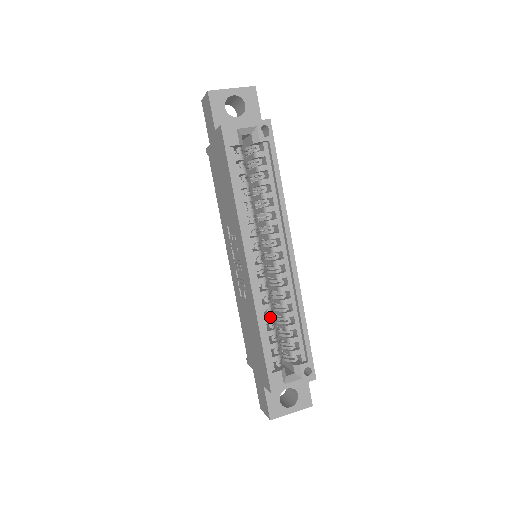
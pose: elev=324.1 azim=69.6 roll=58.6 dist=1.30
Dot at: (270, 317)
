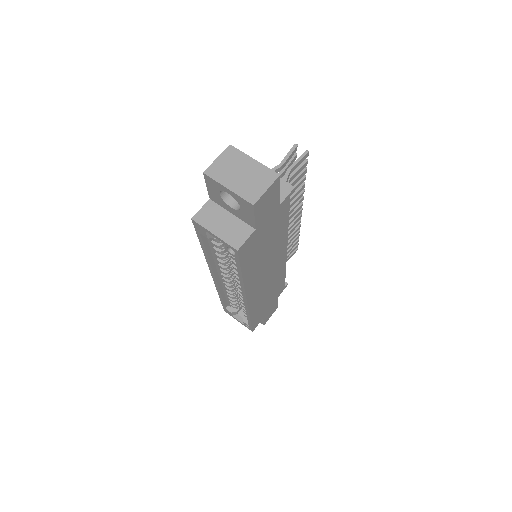
Dot at: (230, 296)
